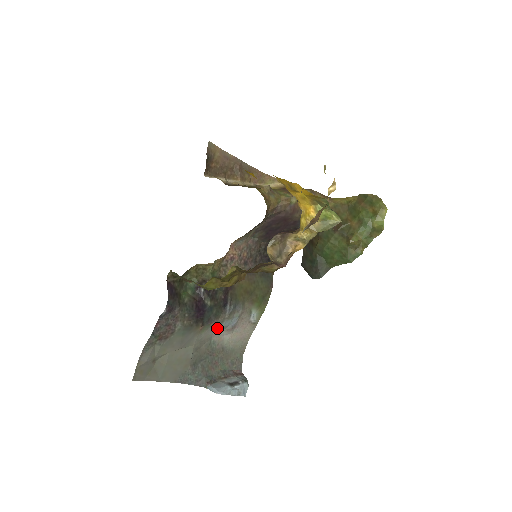
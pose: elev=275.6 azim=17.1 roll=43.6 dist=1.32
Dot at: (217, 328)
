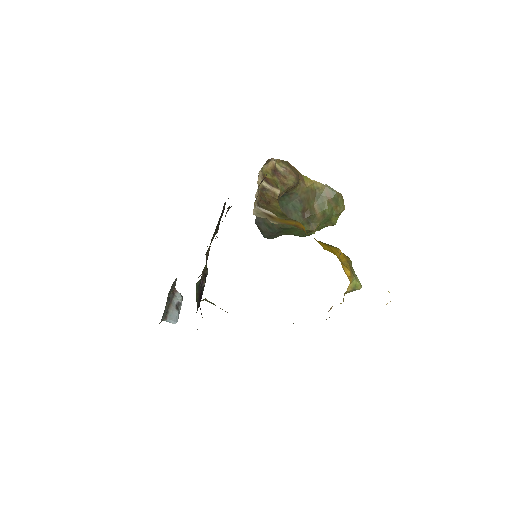
Dot at: occluded
